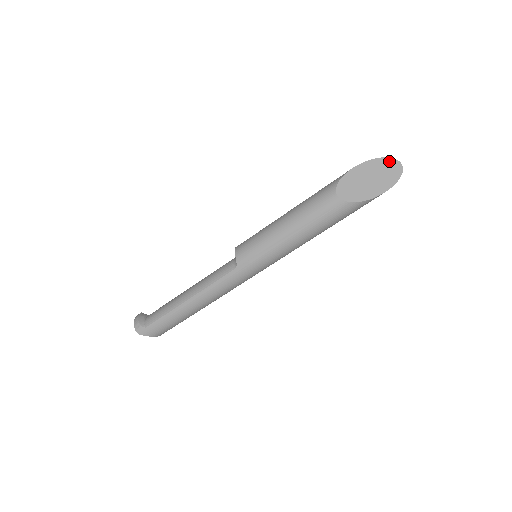
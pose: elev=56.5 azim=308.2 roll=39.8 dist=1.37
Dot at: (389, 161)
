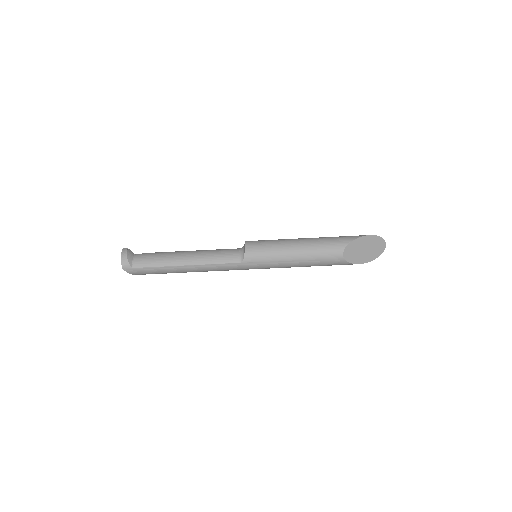
Dot at: (381, 240)
